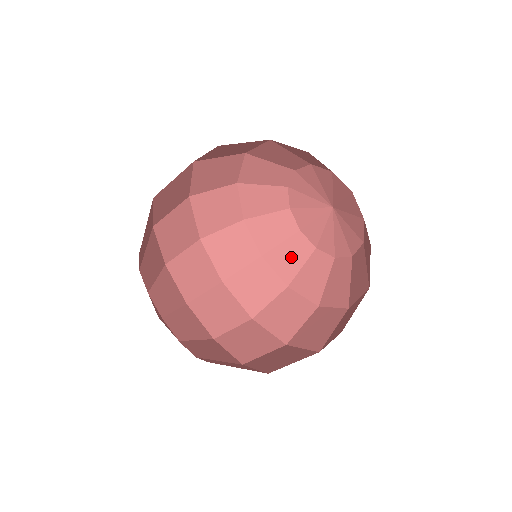
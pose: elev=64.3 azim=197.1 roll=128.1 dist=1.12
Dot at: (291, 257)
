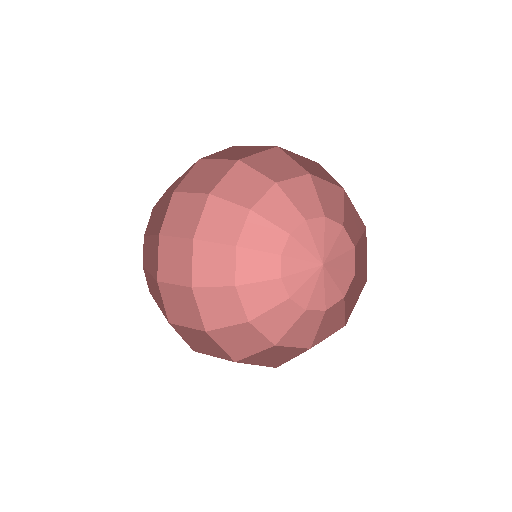
Dot at: (263, 297)
